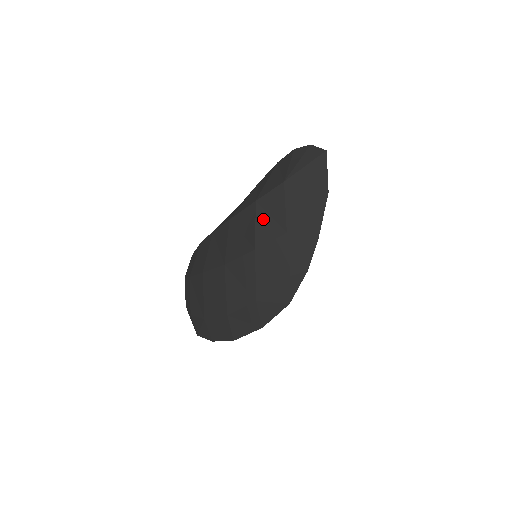
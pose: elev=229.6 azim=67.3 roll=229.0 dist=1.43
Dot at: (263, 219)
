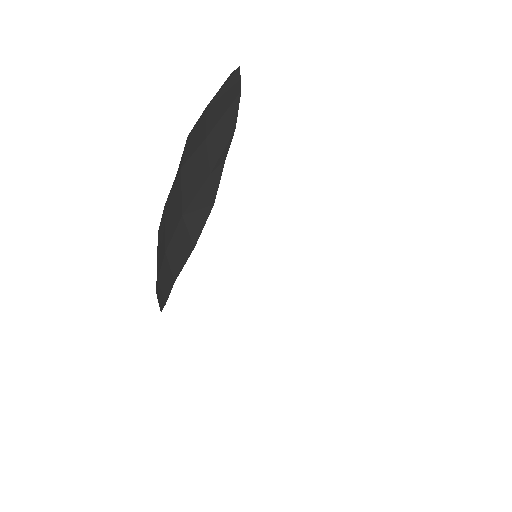
Dot at: (190, 143)
